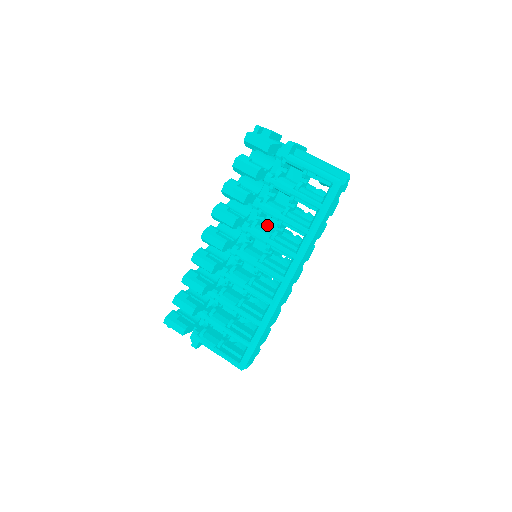
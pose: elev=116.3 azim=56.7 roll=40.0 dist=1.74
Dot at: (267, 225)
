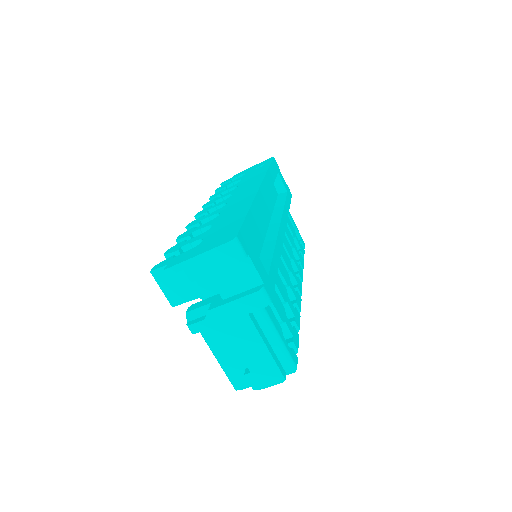
Dot at: occluded
